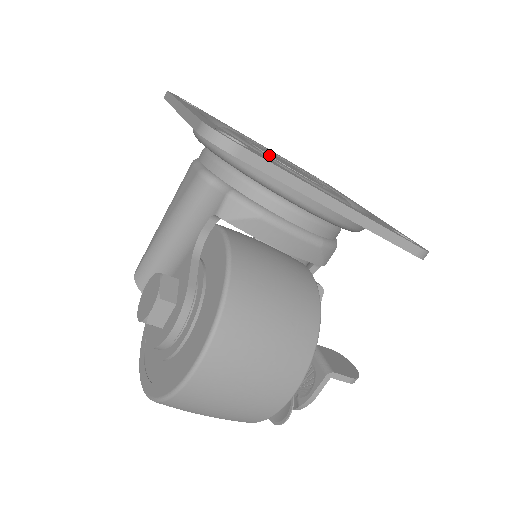
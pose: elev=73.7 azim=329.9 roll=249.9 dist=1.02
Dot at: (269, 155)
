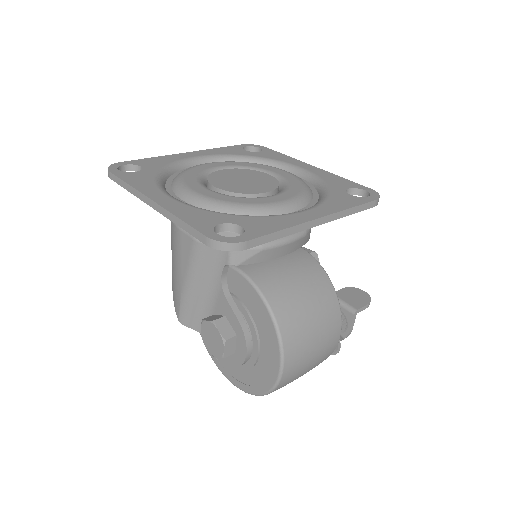
Dot at: (234, 193)
